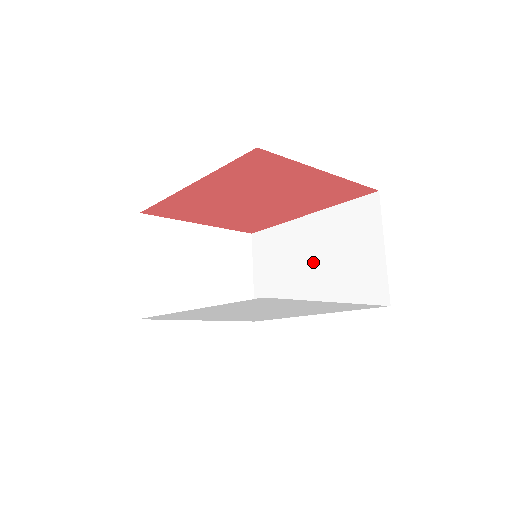
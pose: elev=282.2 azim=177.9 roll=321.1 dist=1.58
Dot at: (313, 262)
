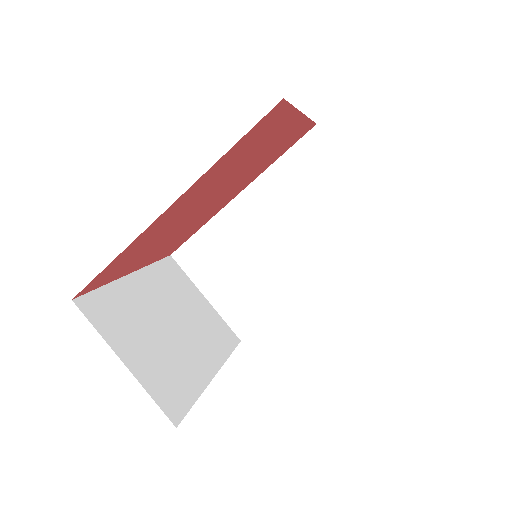
Dot at: (280, 236)
